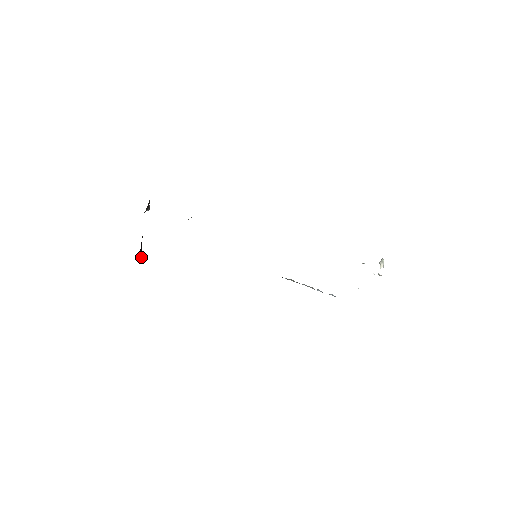
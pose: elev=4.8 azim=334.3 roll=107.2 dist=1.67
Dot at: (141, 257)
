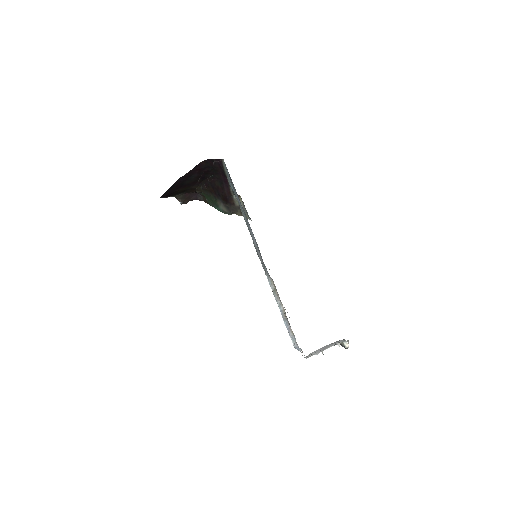
Dot at: (163, 196)
